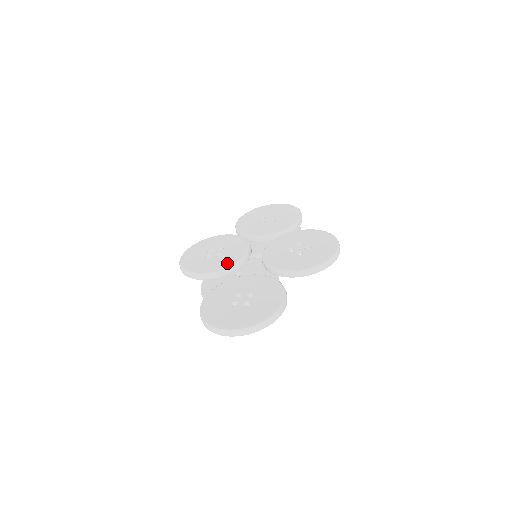
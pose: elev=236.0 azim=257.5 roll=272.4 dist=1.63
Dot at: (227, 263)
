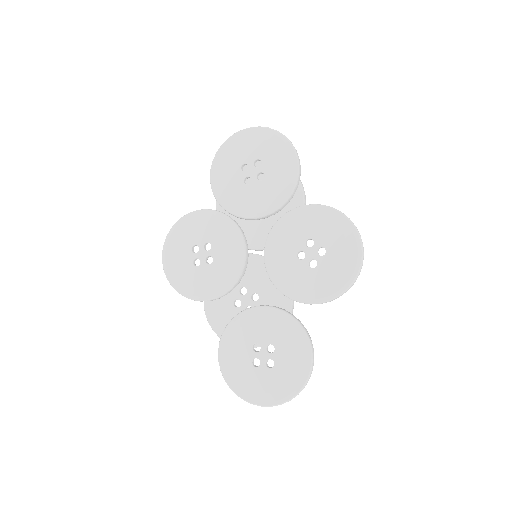
Dot at: (225, 280)
